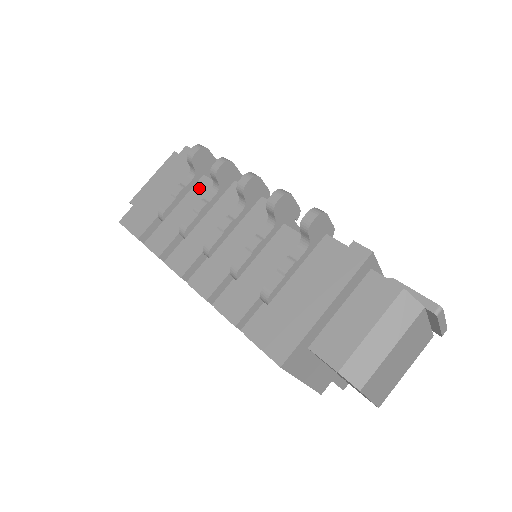
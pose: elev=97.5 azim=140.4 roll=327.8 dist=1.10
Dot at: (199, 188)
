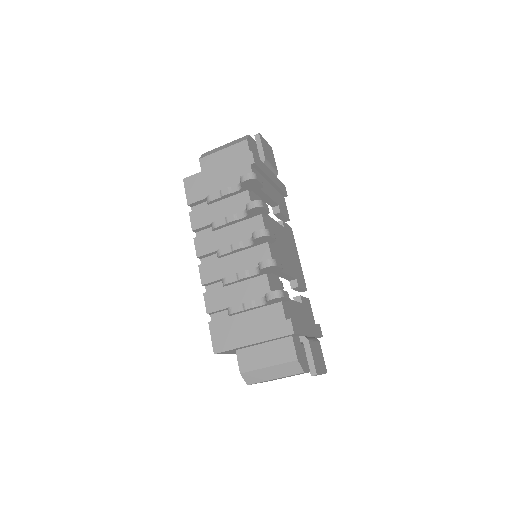
Dot at: (240, 199)
